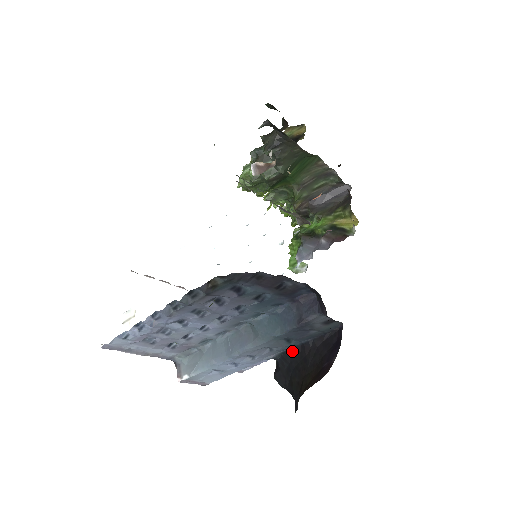
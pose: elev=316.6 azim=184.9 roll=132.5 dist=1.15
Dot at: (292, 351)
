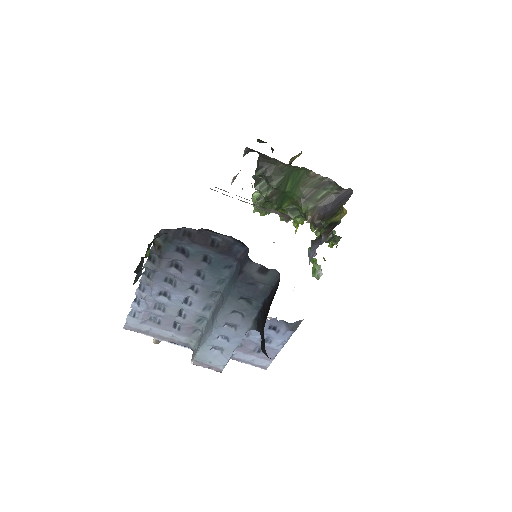
Dot at: (260, 315)
